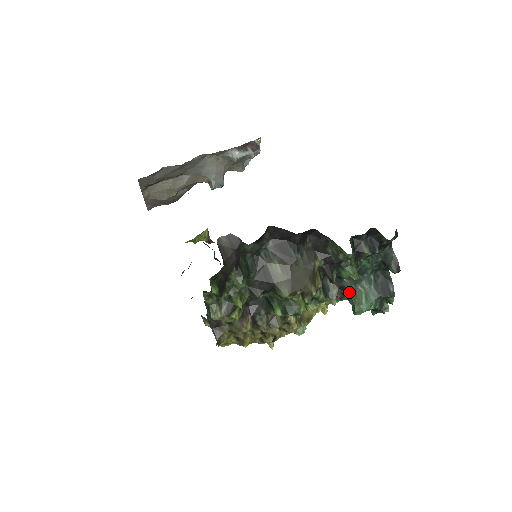
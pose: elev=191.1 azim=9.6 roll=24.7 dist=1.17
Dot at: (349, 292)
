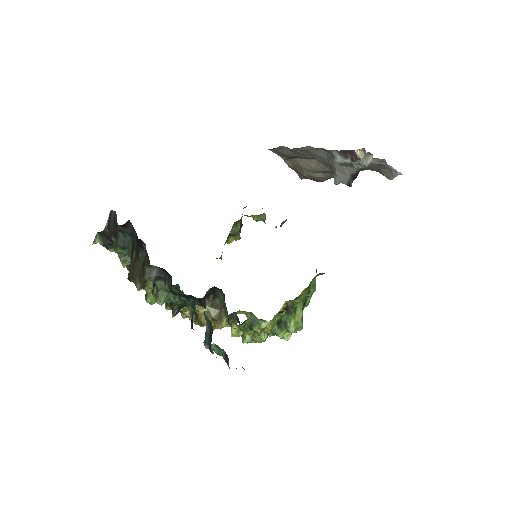
Dot at: occluded
